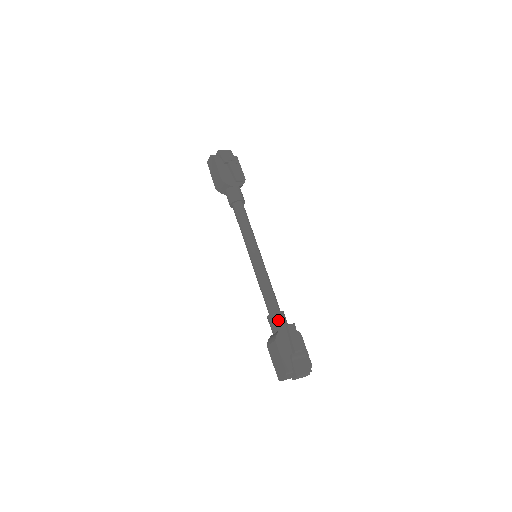
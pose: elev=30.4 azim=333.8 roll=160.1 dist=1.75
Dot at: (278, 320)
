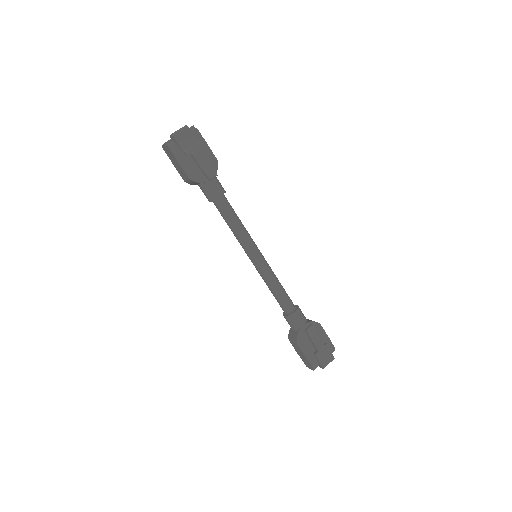
Dot at: (295, 321)
